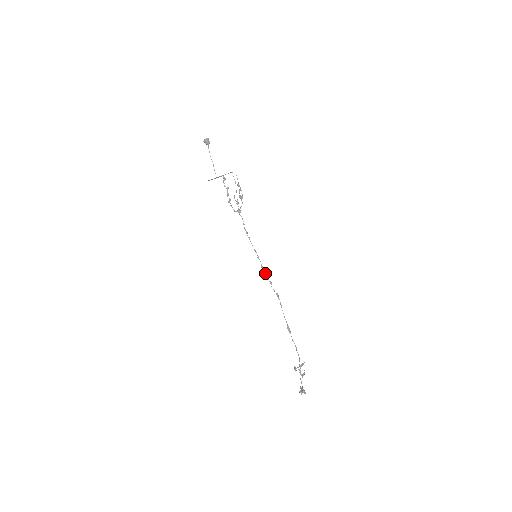
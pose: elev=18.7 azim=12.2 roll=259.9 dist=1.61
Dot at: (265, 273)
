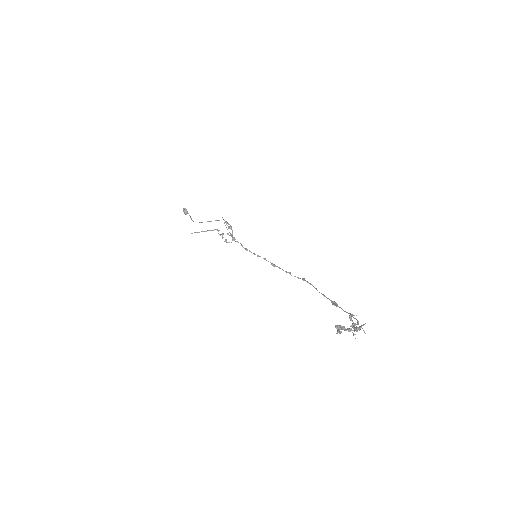
Dot at: (279, 268)
